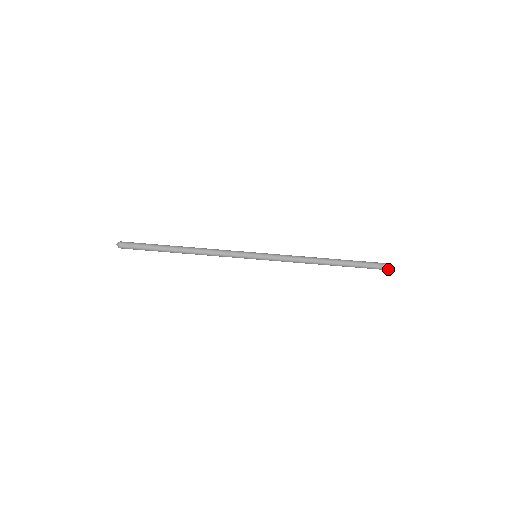
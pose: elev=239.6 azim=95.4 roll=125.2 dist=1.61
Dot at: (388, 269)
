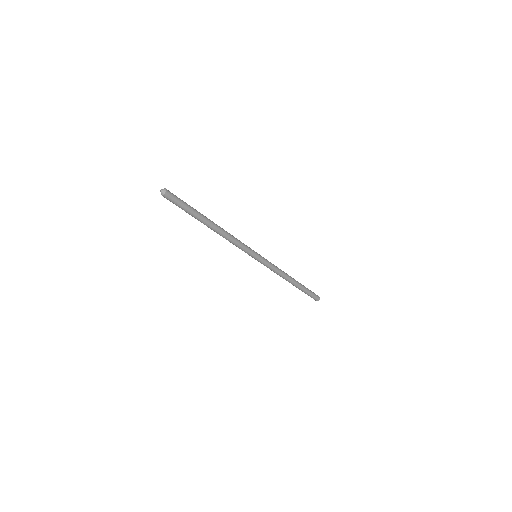
Dot at: occluded
